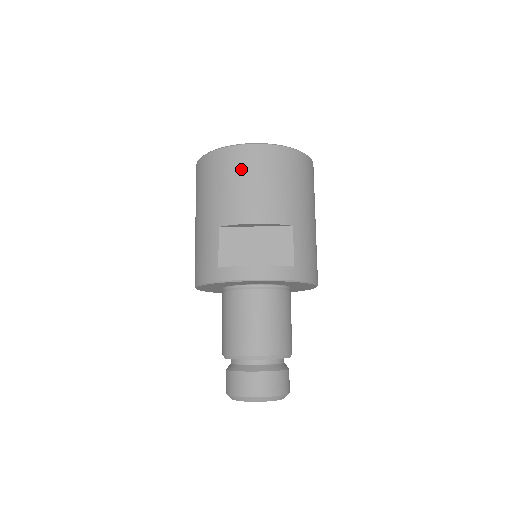
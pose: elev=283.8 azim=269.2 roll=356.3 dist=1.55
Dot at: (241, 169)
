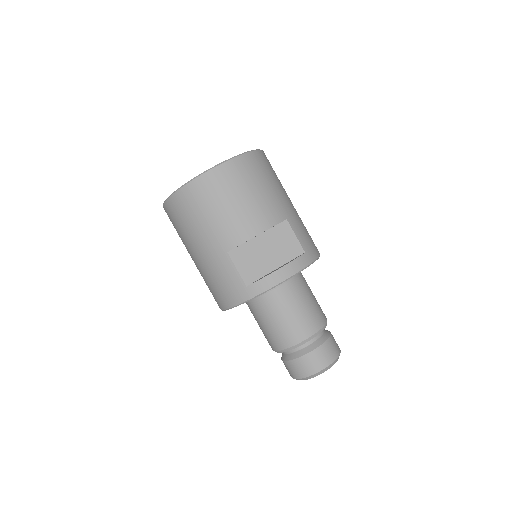
Dot at: (221, 192)
